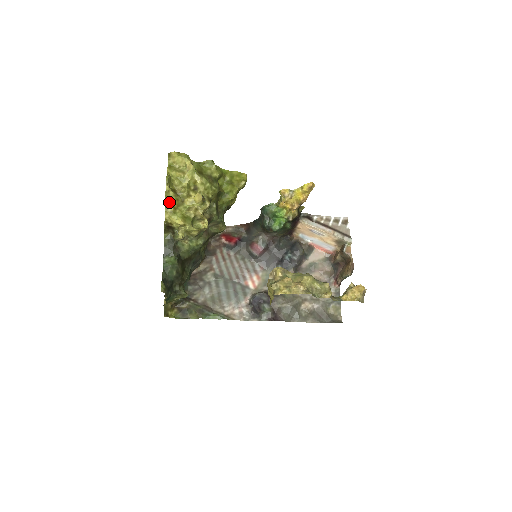
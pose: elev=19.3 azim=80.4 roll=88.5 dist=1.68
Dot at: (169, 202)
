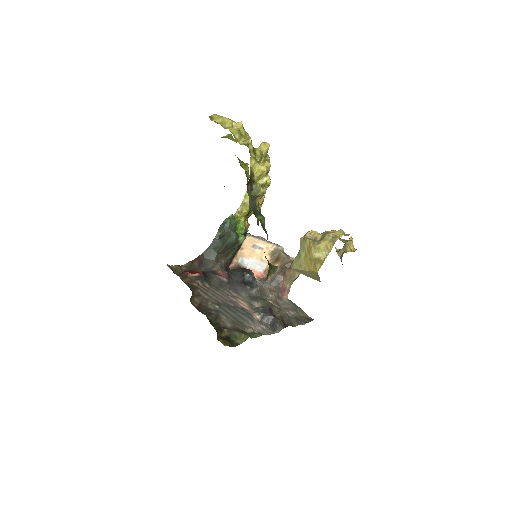
Dot at: (249, 148)
